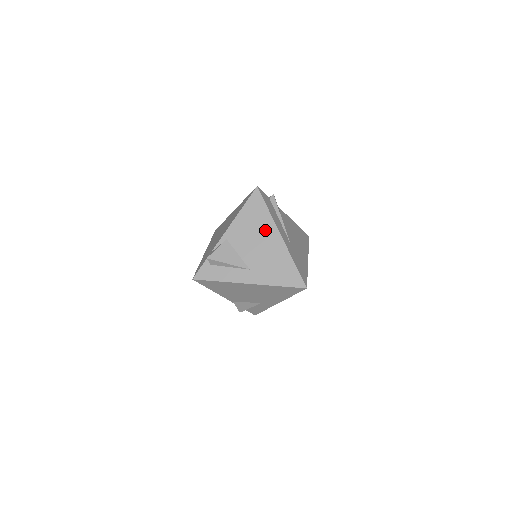
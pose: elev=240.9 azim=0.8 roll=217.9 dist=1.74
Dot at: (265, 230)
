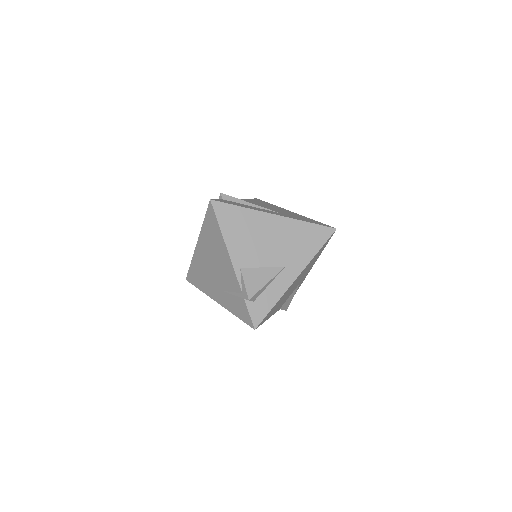
Dot at: (259, 225)
